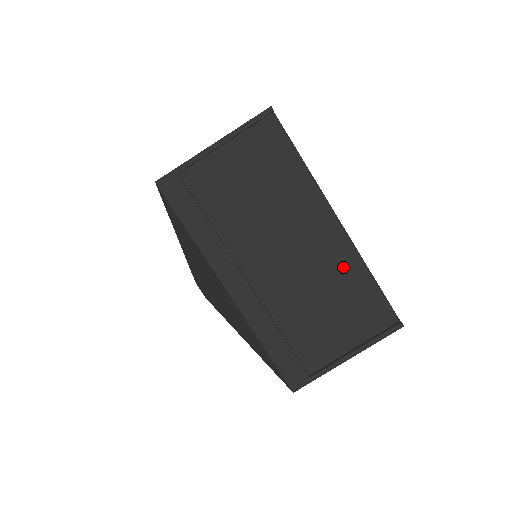
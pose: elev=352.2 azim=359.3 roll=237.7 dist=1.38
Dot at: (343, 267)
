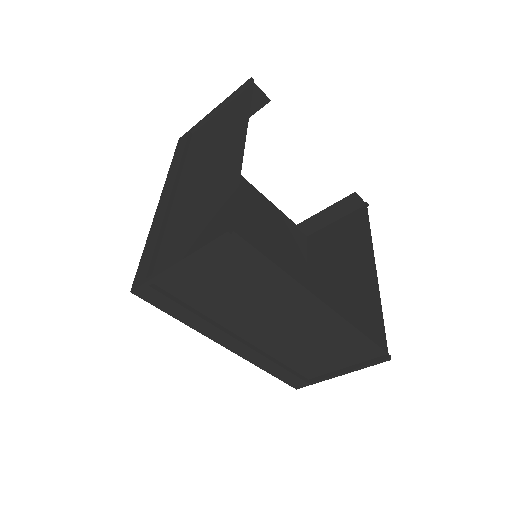
Dot at: (330, 328)
